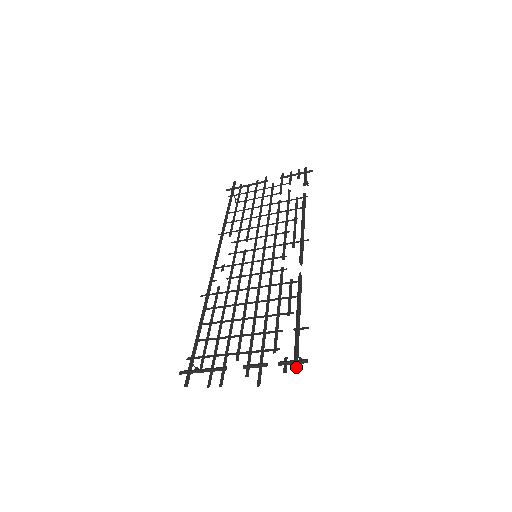
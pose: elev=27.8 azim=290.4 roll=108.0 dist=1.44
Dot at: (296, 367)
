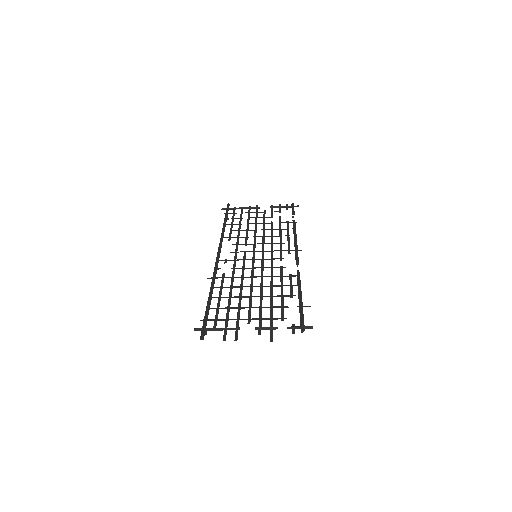
Dot at: (303, 331)
